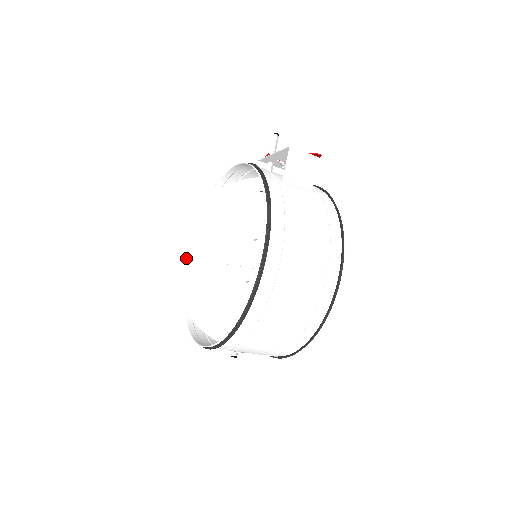
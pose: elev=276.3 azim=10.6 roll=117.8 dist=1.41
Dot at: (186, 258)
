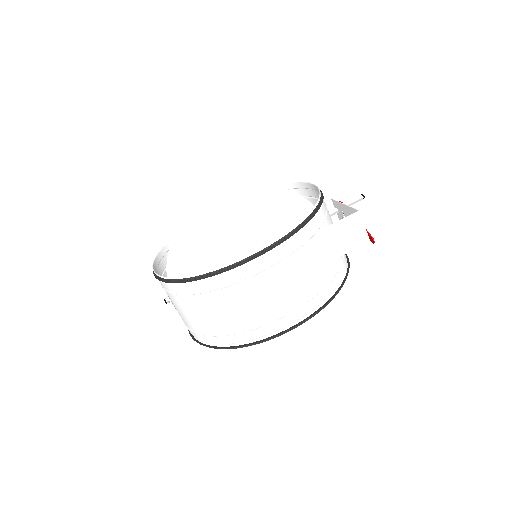
Dot at: (213, 206)
